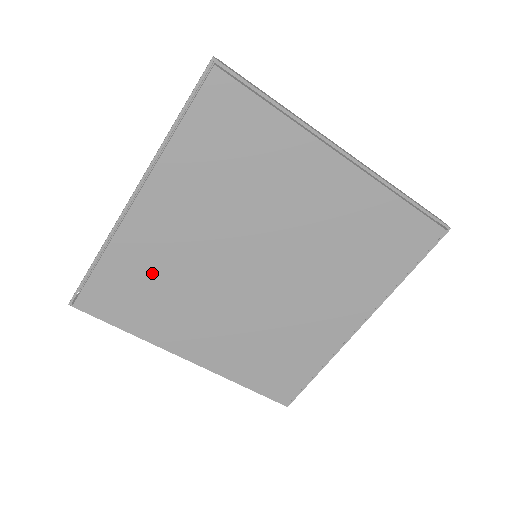
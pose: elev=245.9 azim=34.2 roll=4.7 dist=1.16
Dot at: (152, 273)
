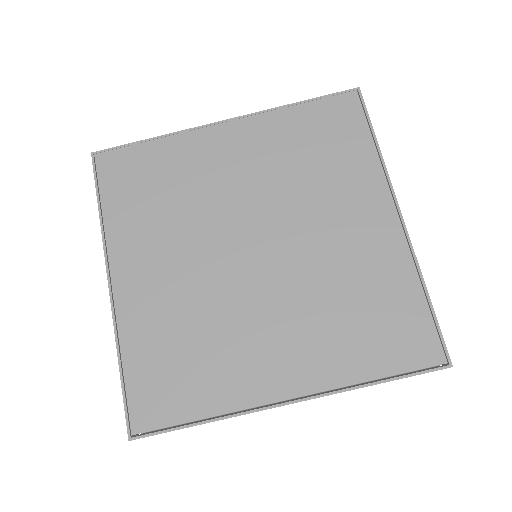
Dot at: (174, 181)
